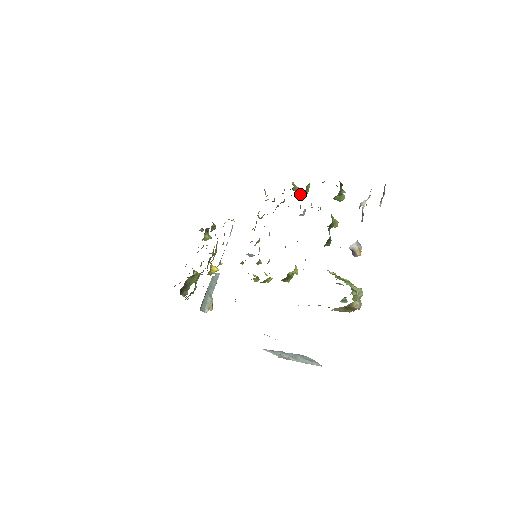
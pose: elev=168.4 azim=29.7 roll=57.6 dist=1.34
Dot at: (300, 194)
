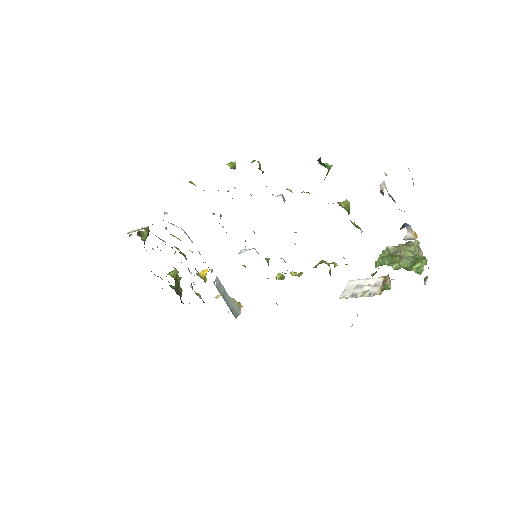
Dot at: occluded
